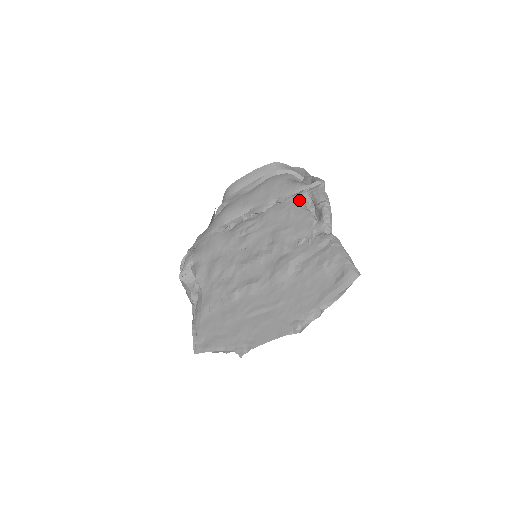
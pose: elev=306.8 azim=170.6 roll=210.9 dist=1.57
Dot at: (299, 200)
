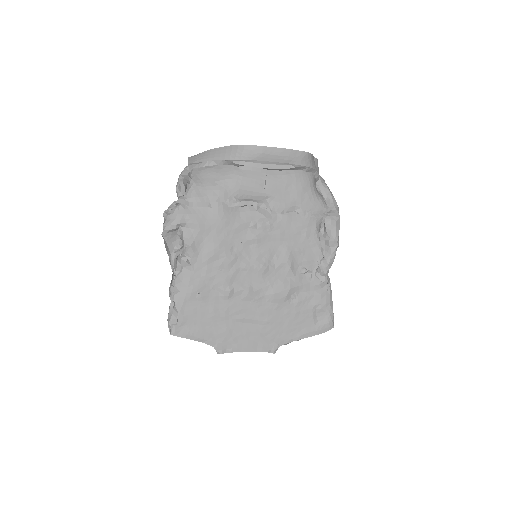
Dot at: (317, 224)
